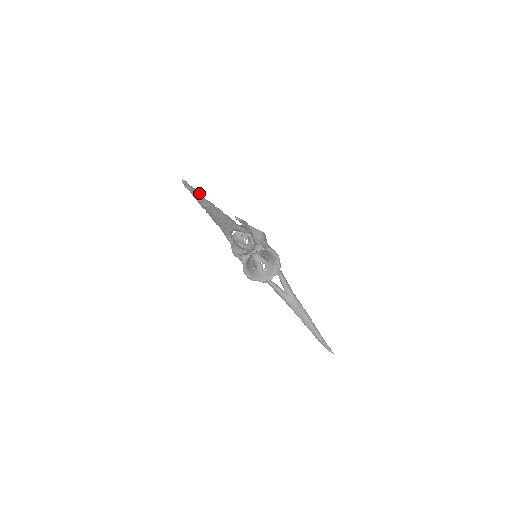
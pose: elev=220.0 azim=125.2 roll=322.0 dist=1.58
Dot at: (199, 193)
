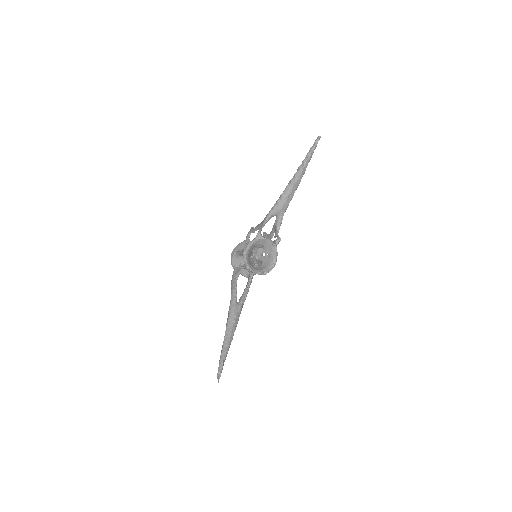
Dot at: occluded
